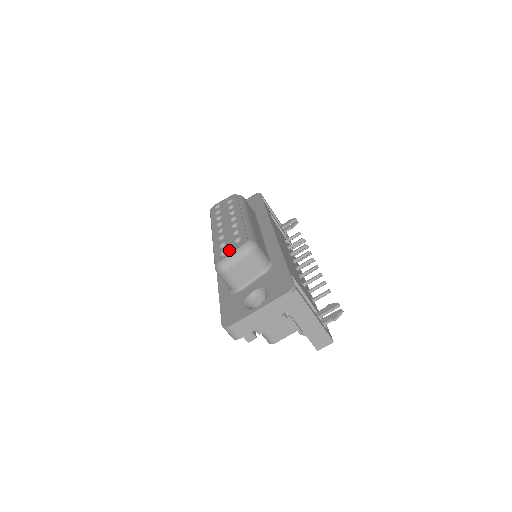
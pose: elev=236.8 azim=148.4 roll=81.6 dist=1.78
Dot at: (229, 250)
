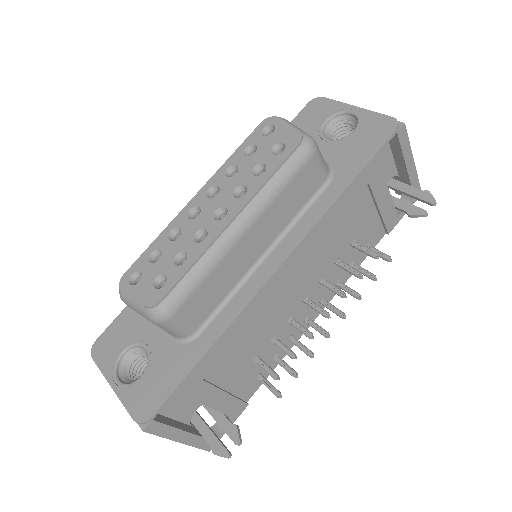
Dot at: (139, 285)
